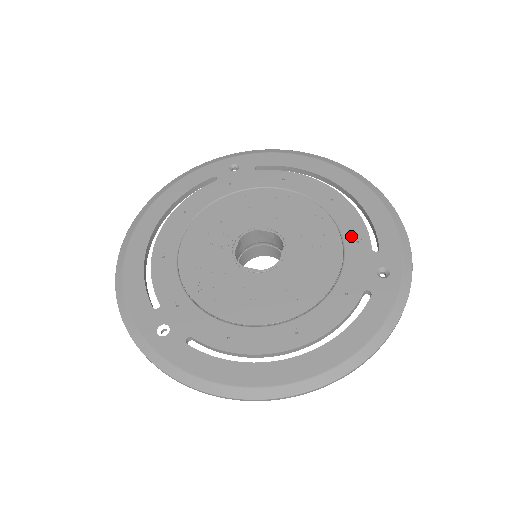
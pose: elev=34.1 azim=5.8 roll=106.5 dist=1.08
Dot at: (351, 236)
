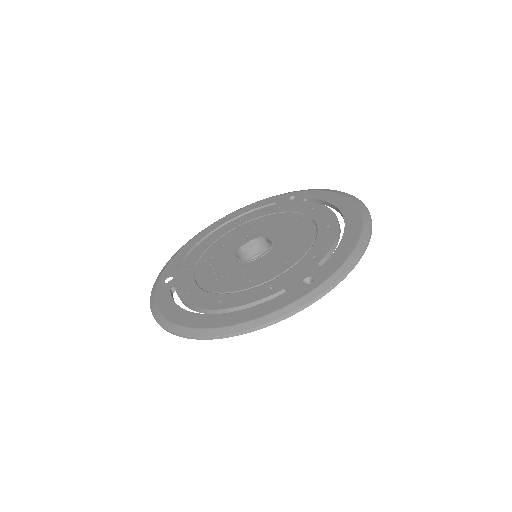
Dot at: (314, 252)
